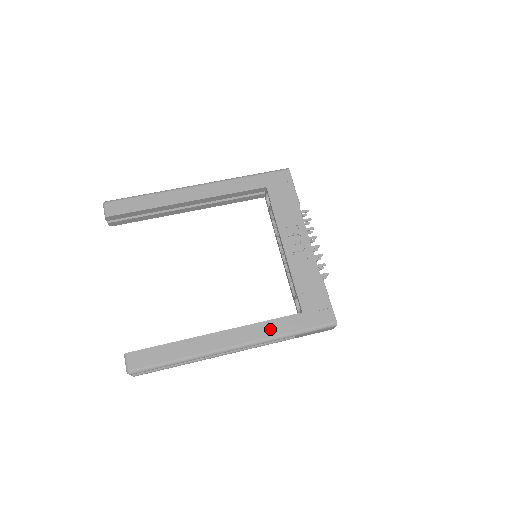
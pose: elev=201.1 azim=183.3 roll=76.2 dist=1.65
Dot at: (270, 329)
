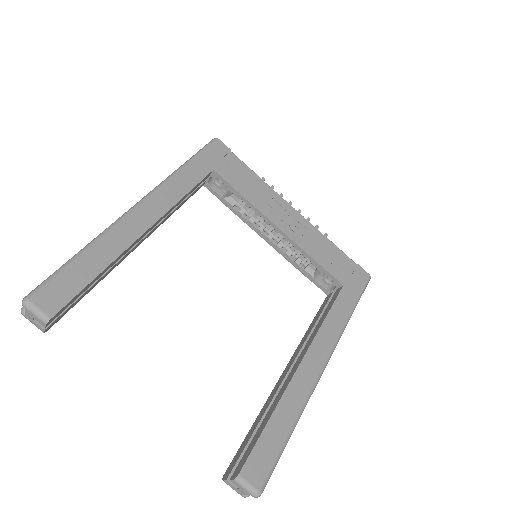
Dot at: (335, 322)
